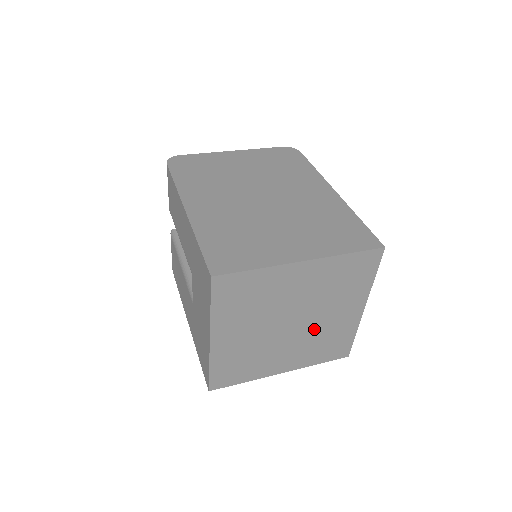
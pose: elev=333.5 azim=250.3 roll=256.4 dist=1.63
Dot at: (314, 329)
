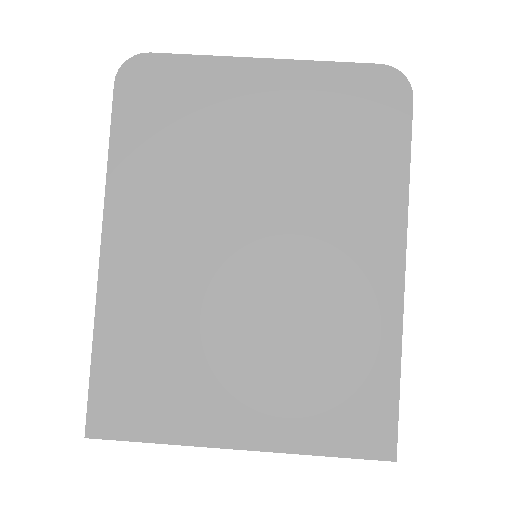
Dot at: occluded
